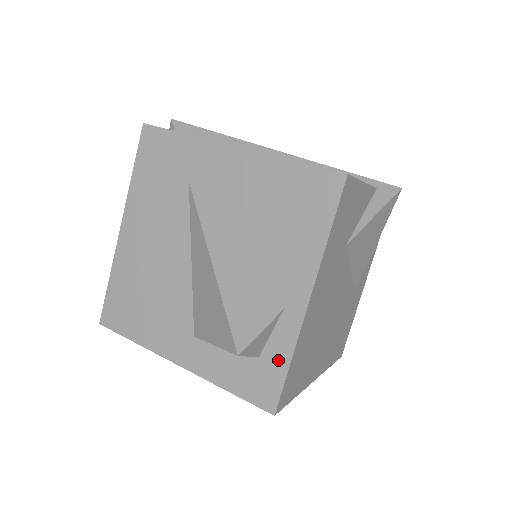
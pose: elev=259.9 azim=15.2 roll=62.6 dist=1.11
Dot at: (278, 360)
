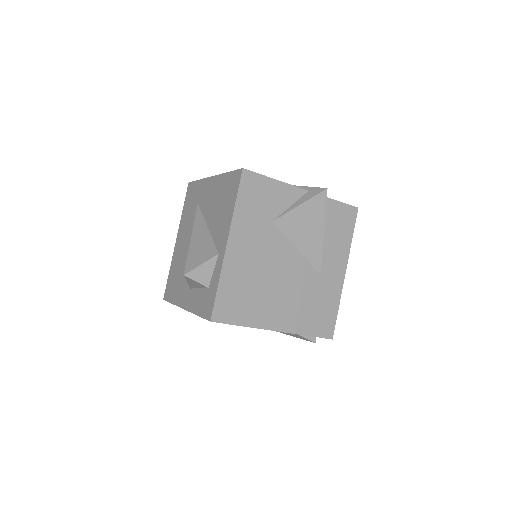
Dot at: (214, 286)
